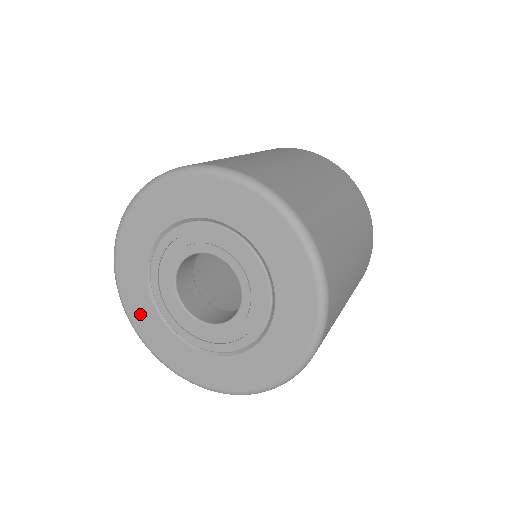
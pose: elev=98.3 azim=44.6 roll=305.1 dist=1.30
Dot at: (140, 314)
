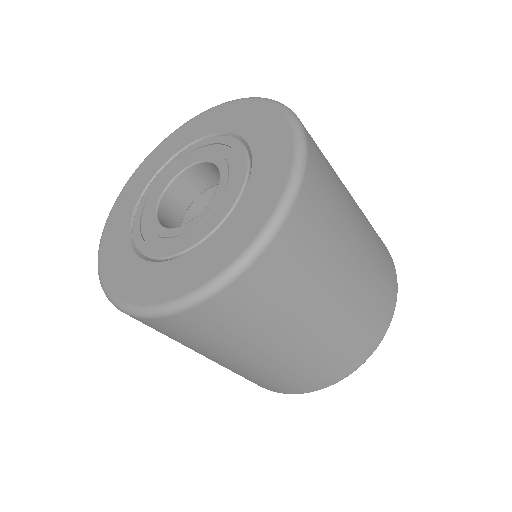
Dot at: (112, 237)
